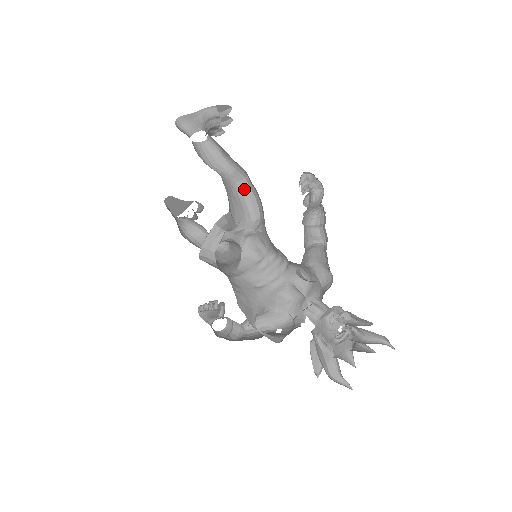
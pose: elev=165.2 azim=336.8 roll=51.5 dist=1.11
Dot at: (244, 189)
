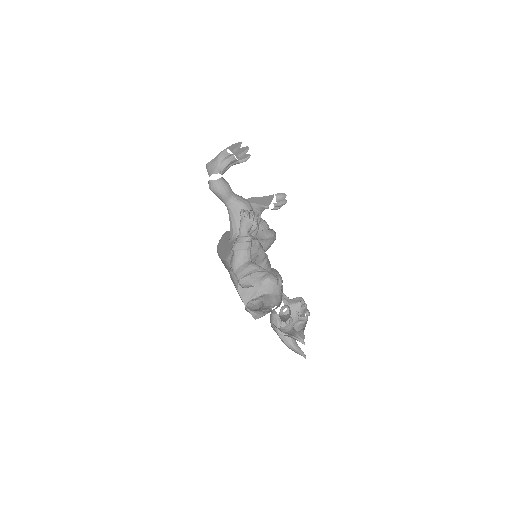
Dot at: (249, 206)
